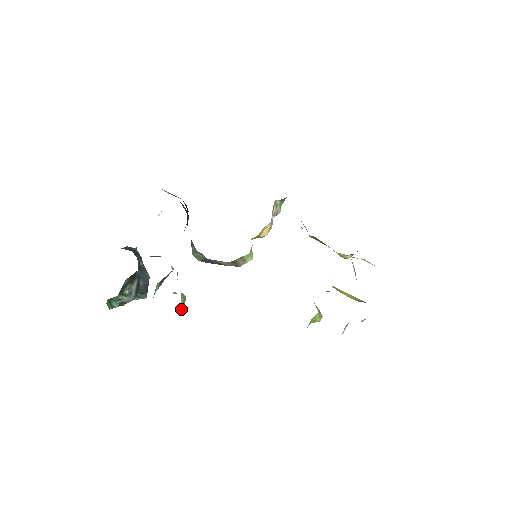
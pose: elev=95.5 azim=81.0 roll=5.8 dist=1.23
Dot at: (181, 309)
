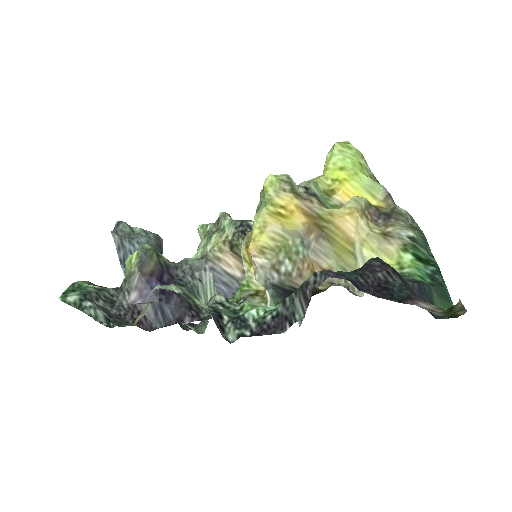
Dot at: occluded
